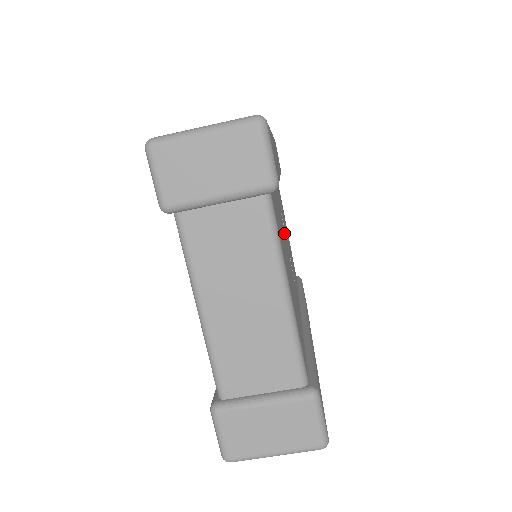
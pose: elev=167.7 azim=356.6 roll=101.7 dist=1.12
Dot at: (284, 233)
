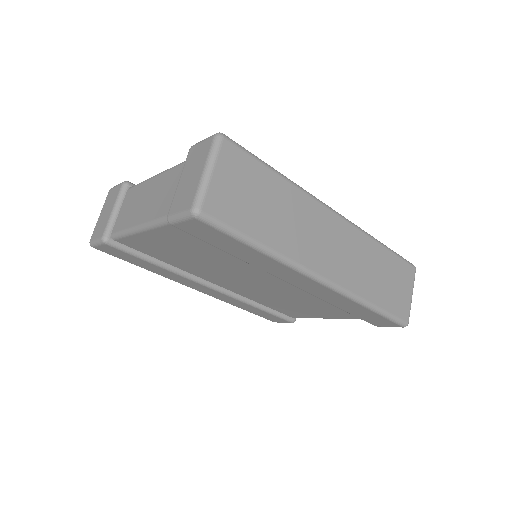
Dot at: occluded
